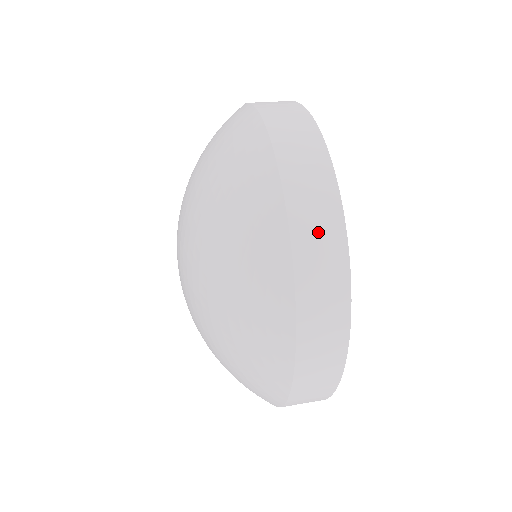
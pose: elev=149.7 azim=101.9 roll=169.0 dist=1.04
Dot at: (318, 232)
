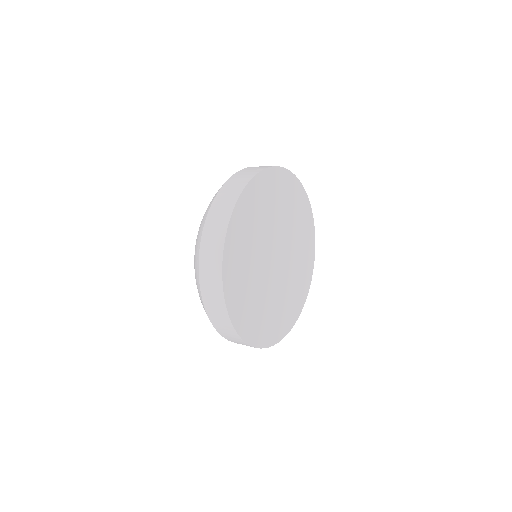
Dot at: (212, 240)
